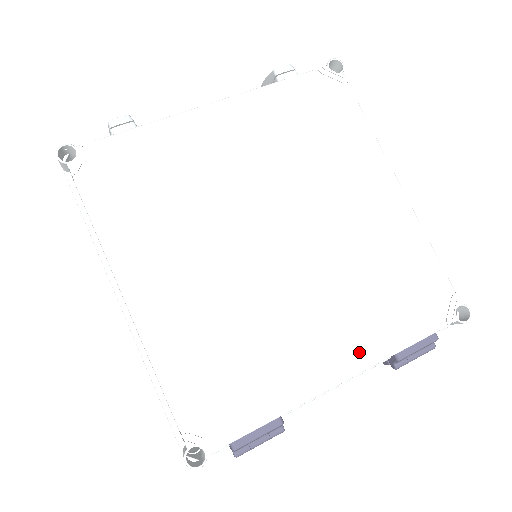
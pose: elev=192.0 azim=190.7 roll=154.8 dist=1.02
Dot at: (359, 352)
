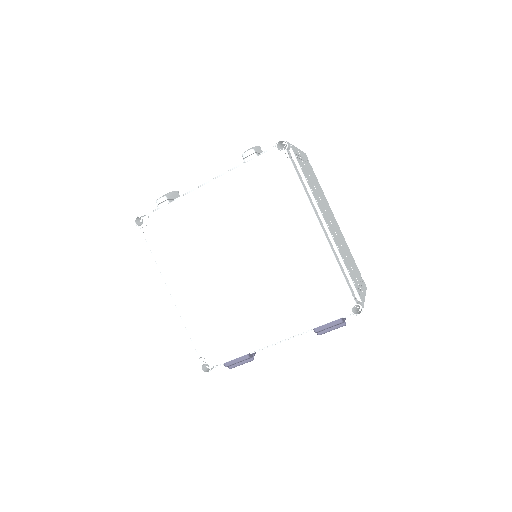
Dot at: (288, 328)
